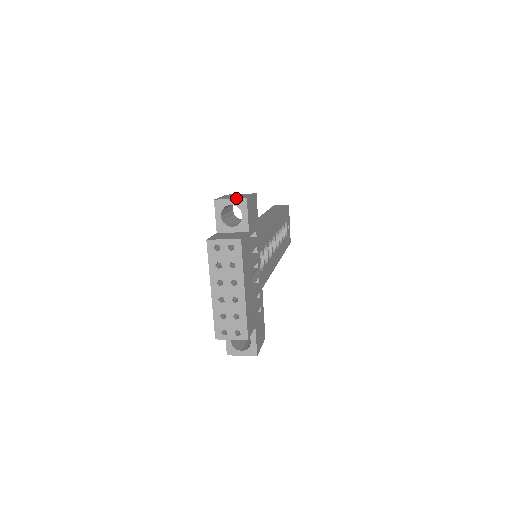
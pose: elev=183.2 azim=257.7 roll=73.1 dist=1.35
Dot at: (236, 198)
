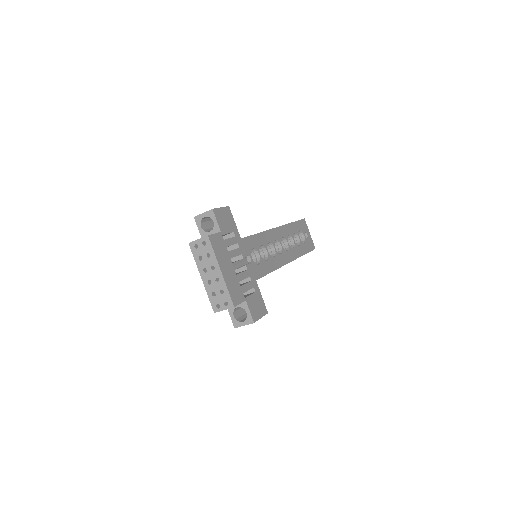
Dot at: (207, 211)
